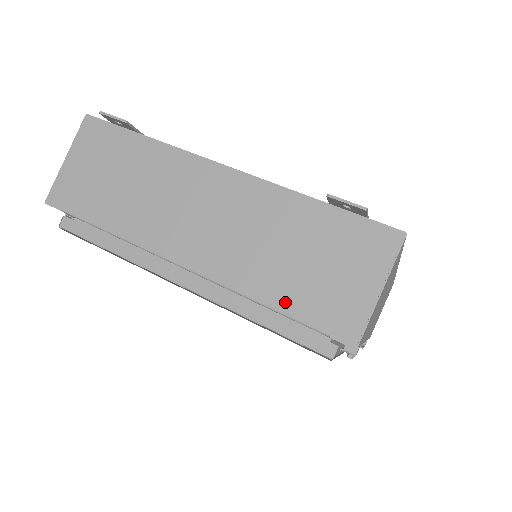
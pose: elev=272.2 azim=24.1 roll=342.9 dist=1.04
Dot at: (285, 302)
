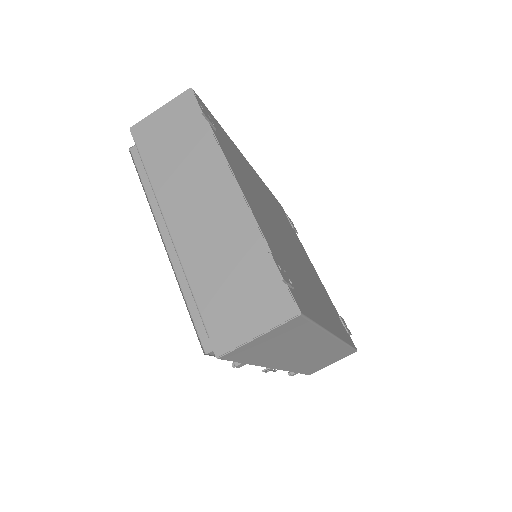
Dot at: (203, 298)
